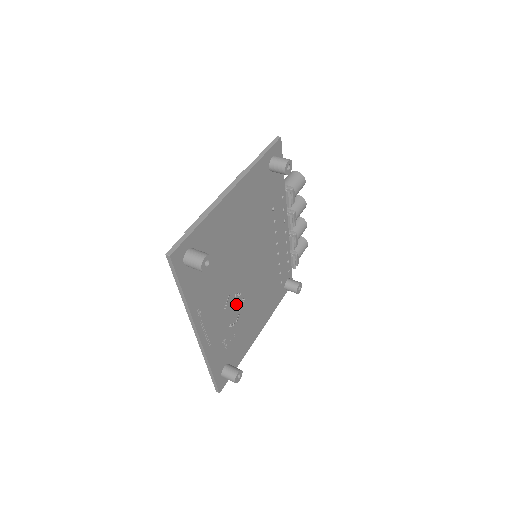
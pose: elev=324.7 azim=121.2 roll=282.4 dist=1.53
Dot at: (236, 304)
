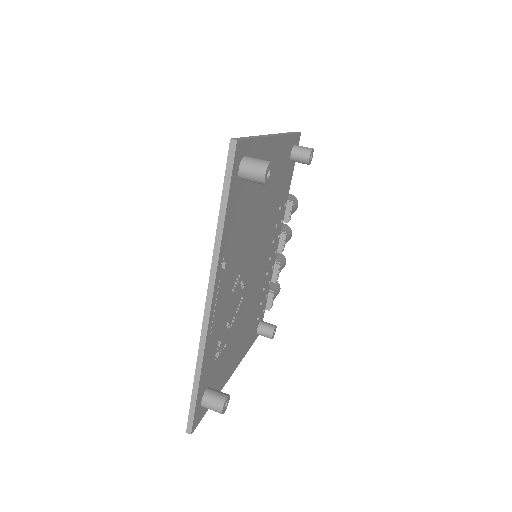
Dot at: (237, 298)
